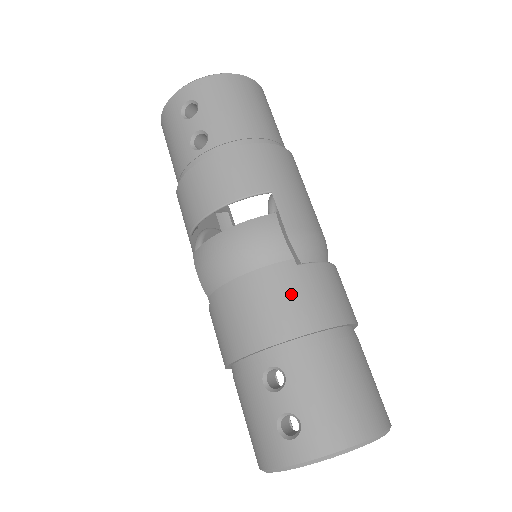
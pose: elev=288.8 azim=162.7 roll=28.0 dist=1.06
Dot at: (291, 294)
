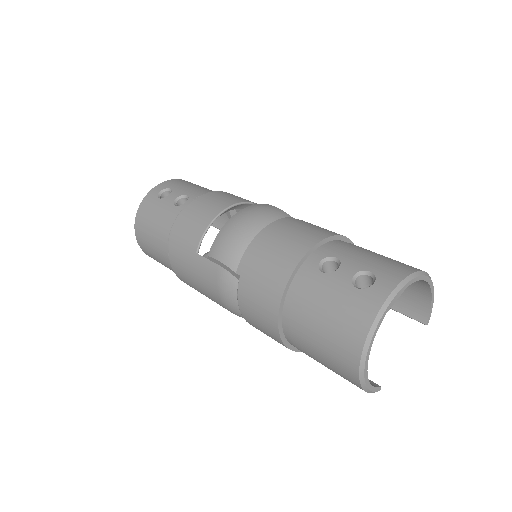
Dot at: (305, 225)
